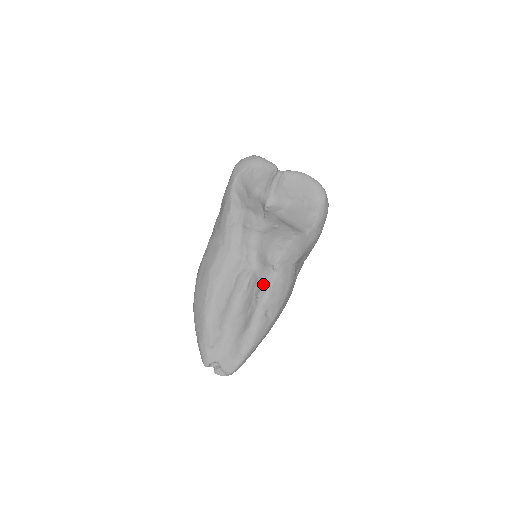
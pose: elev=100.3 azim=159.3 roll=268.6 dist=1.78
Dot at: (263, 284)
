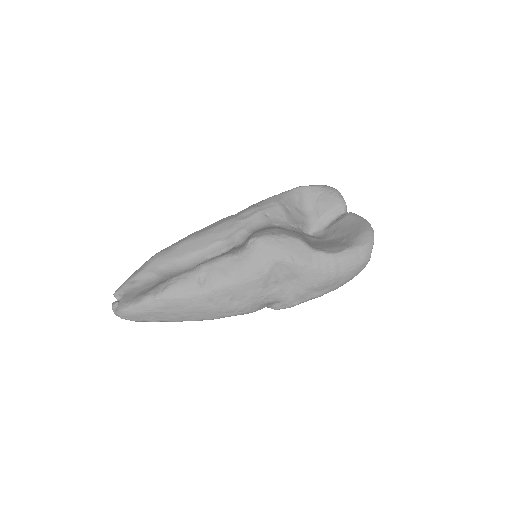
Dot at: (226, 253)
